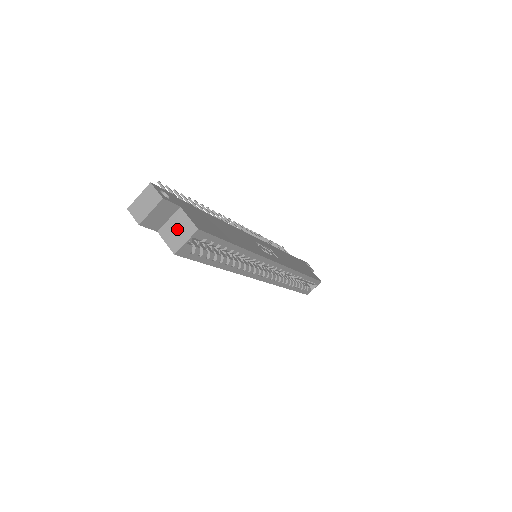
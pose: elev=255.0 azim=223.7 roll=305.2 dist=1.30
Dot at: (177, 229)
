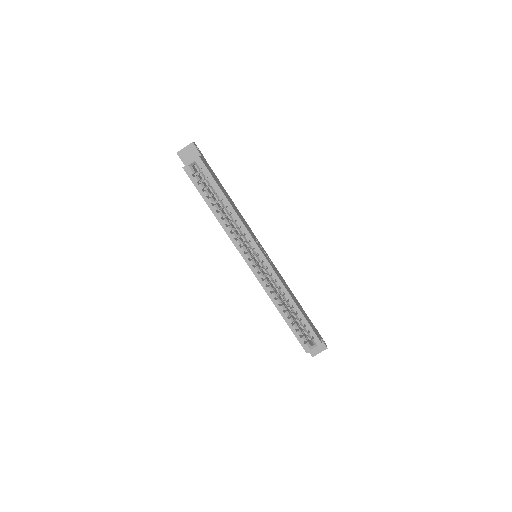
Dot at: occluded
